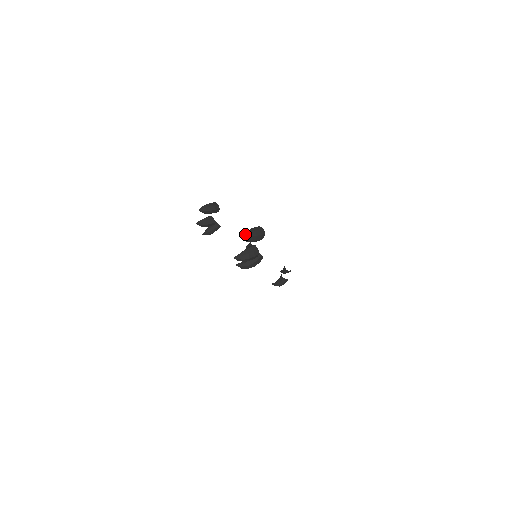
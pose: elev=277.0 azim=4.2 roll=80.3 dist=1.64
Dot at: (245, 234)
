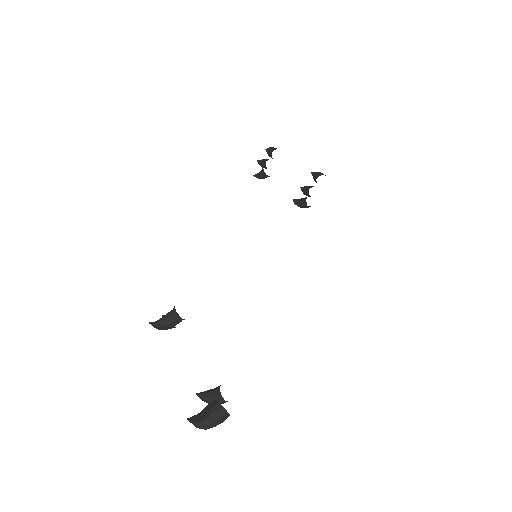
Dot at: (198, 427)
